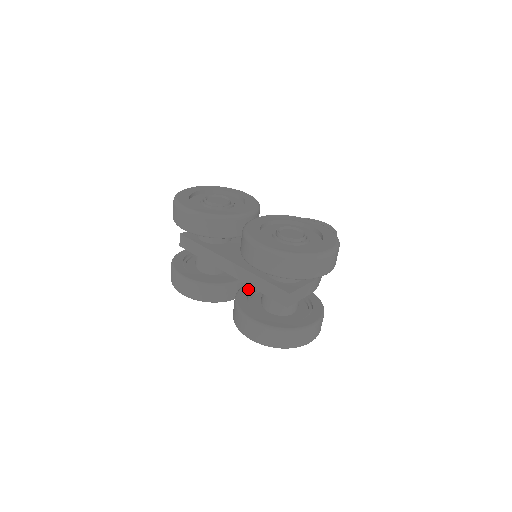
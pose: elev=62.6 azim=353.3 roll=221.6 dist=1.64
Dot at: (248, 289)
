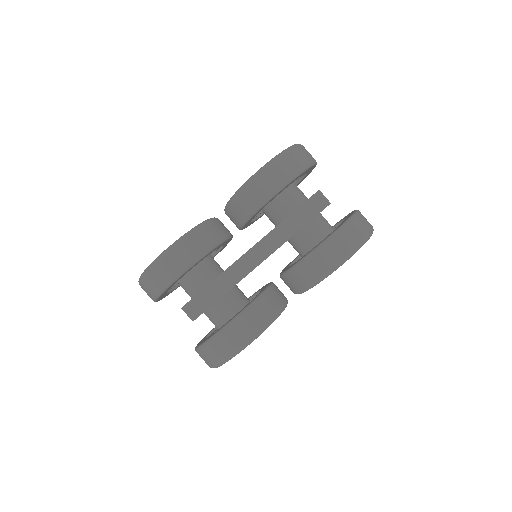
Dot at: (287, 268)
